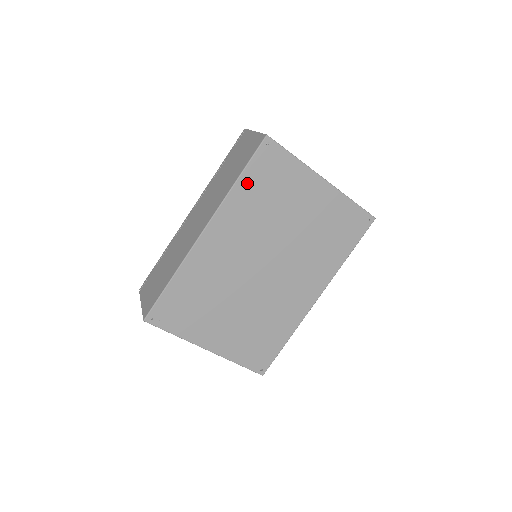
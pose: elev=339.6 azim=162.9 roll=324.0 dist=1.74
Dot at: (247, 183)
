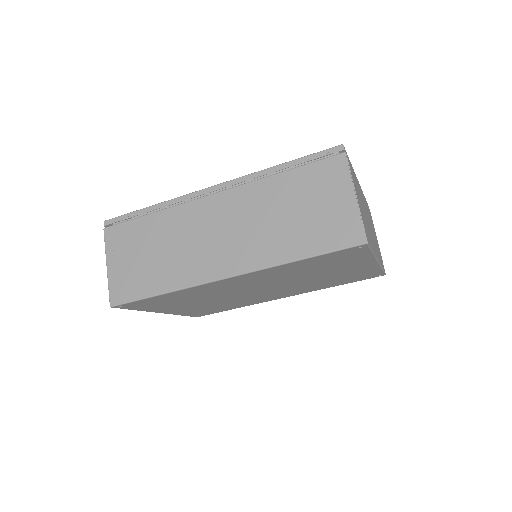
Dot at: (306, 262)
